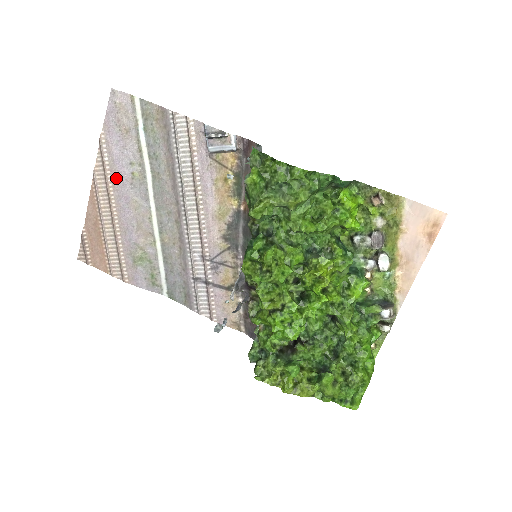
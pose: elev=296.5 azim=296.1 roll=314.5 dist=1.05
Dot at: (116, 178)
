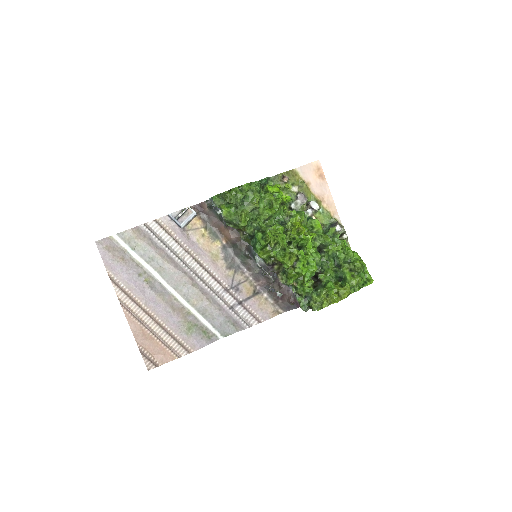
Dot at: (137, 292)
